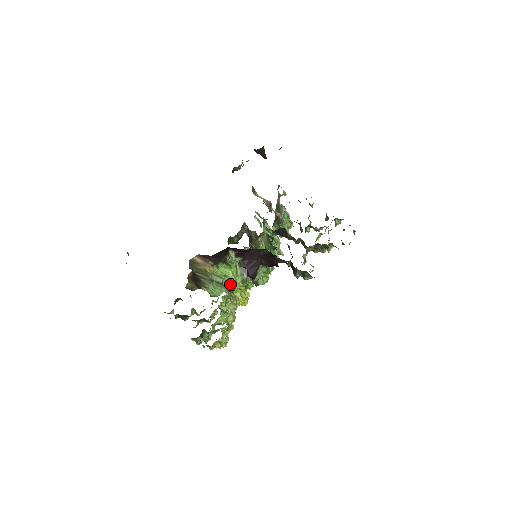
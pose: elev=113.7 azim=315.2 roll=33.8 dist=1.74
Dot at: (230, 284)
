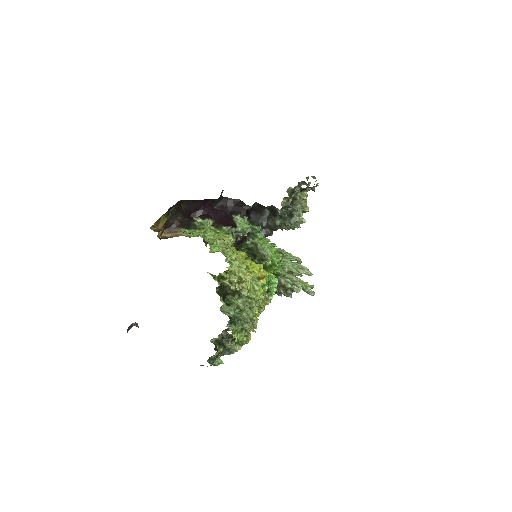
Dot at: occluded
